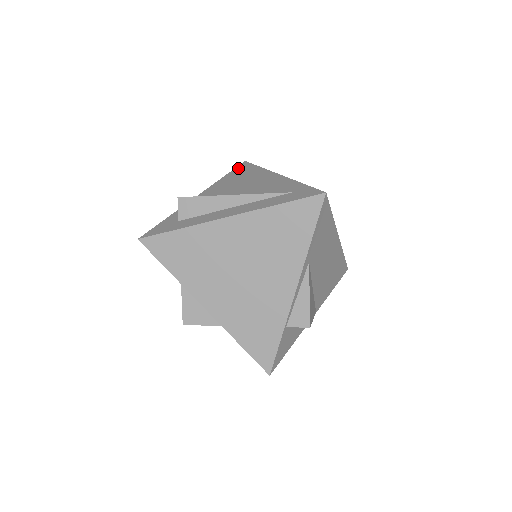
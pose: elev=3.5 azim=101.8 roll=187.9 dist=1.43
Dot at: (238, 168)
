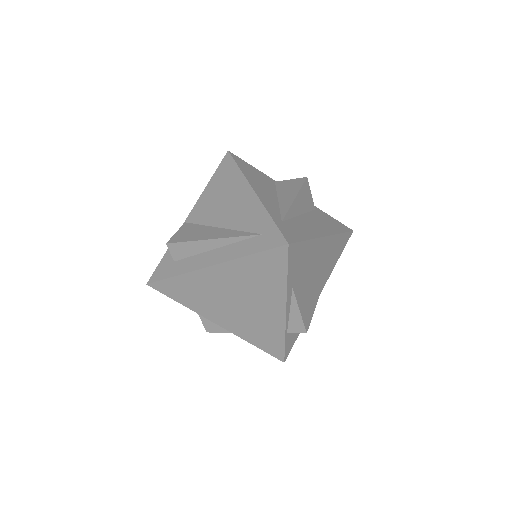
Dot at: (221, 166)
